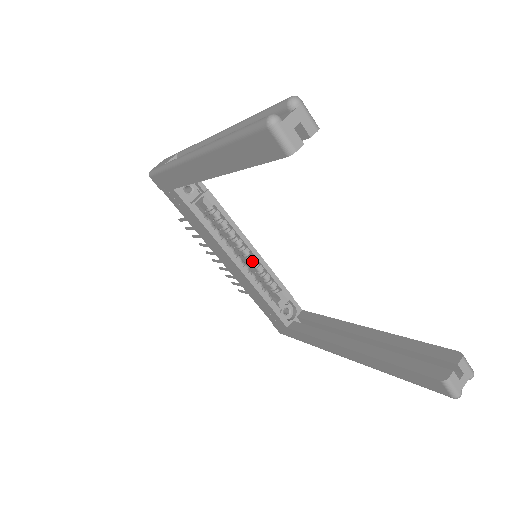
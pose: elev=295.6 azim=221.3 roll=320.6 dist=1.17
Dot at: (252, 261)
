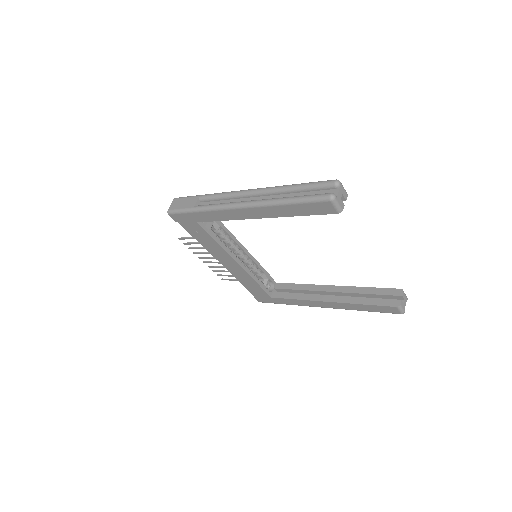
Dot at: (245, 258)
